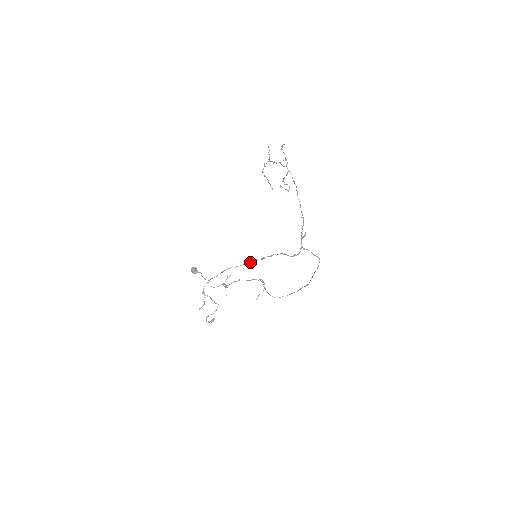
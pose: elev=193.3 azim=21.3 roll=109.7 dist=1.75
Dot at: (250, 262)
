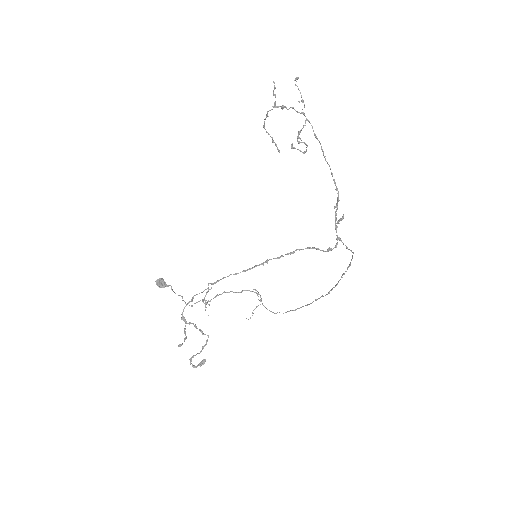
Dot at: (259, 264)
